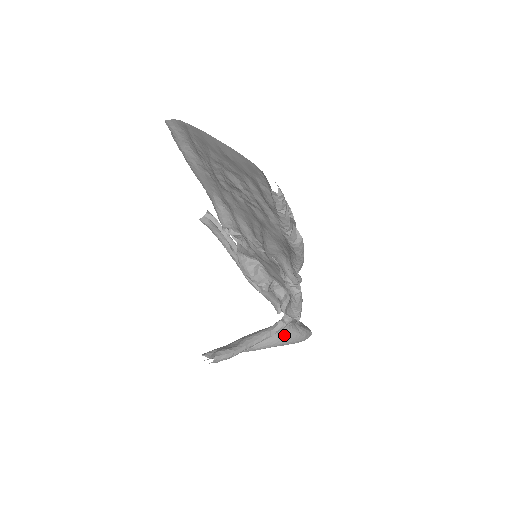
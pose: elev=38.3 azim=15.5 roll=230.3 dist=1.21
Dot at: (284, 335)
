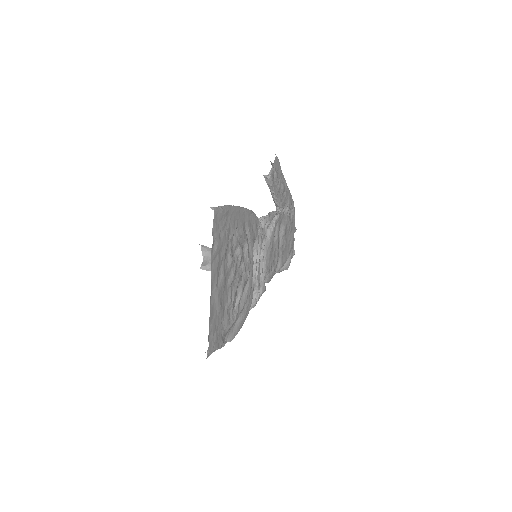
Dot at: occluded
